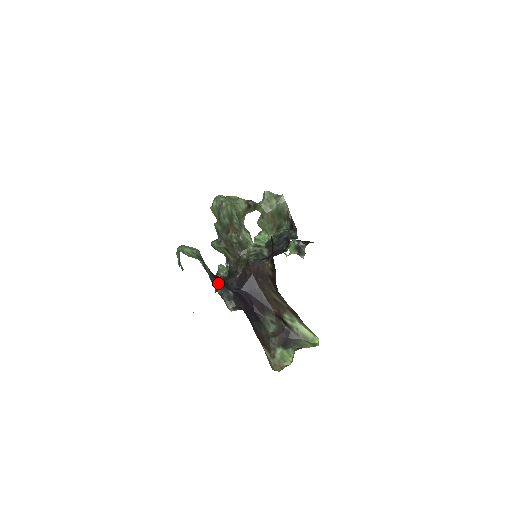
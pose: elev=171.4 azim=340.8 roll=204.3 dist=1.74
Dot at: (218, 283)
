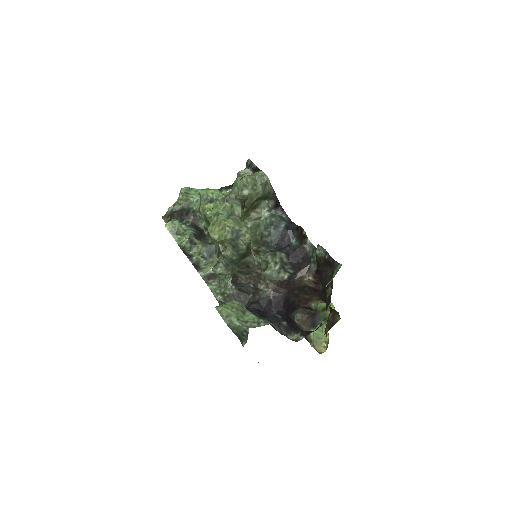
Dot at: (273, 323)
